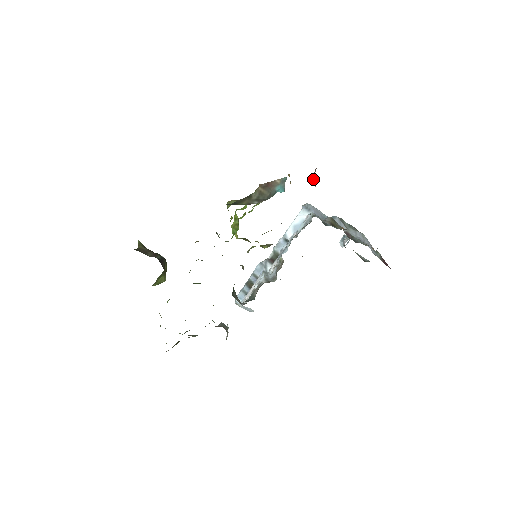
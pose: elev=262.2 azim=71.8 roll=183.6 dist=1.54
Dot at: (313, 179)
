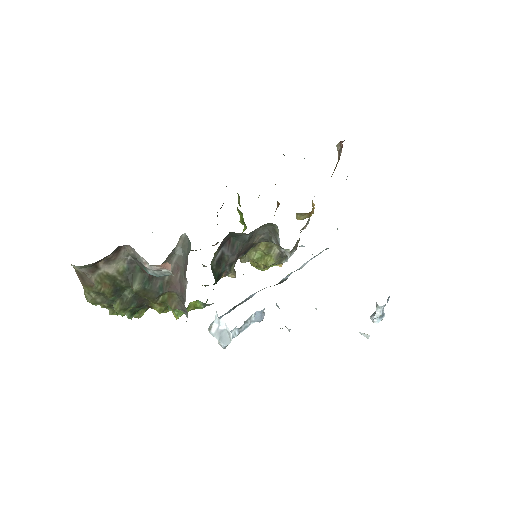
Dot at: (337, 150)
